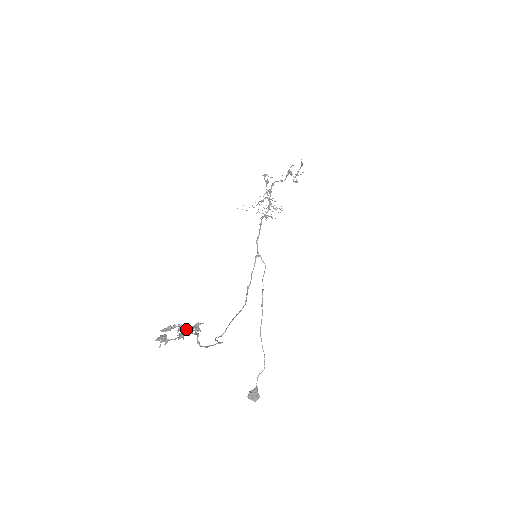
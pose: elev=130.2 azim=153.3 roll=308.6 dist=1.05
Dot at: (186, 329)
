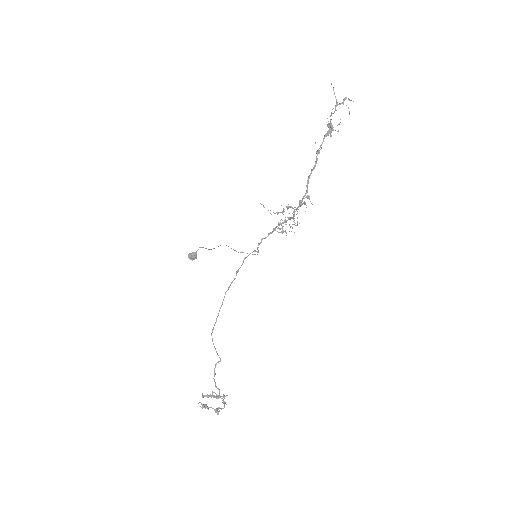
Dot at: (221, 409)
